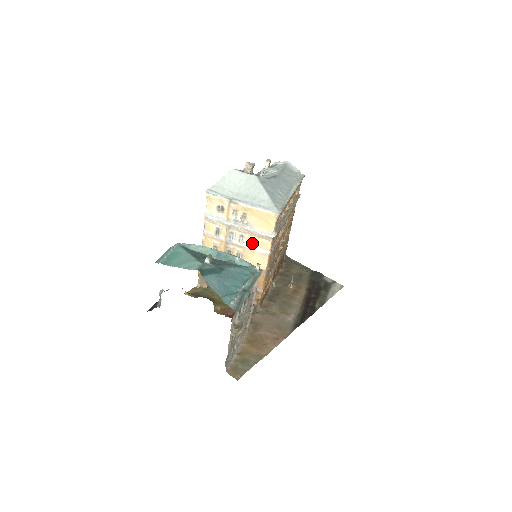
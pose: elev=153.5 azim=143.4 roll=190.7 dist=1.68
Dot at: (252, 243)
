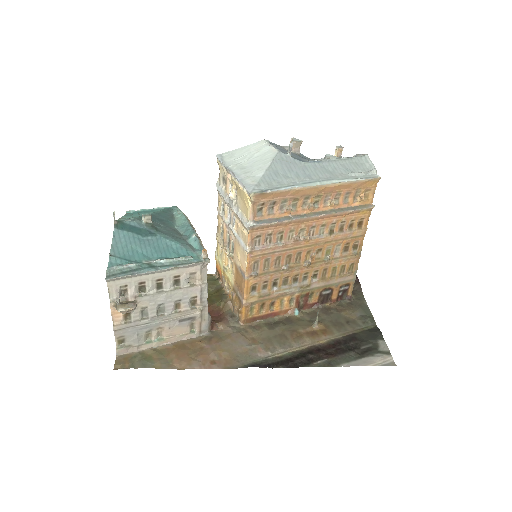
Dot at: (238, 232)
